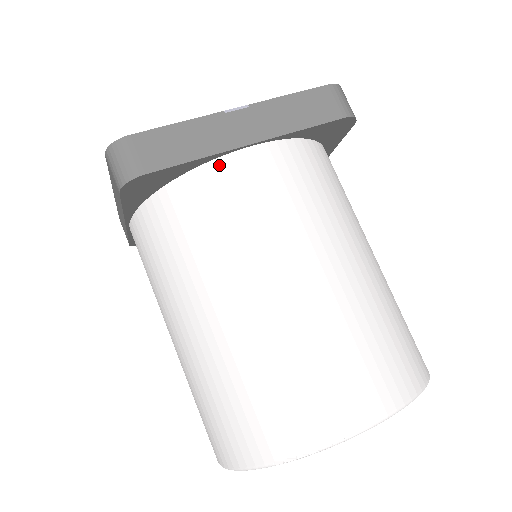
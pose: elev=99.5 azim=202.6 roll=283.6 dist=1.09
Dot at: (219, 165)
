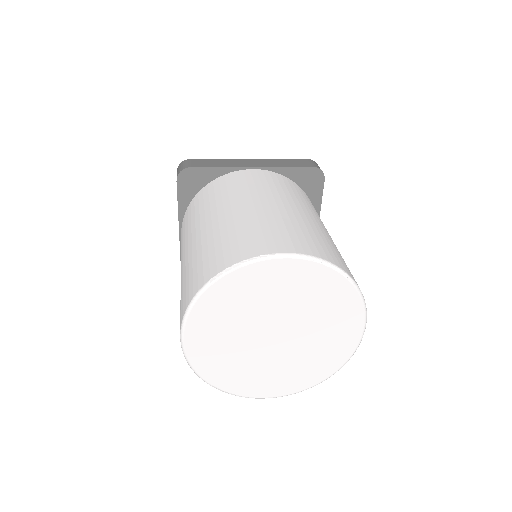
Dot at: (232, 174)
